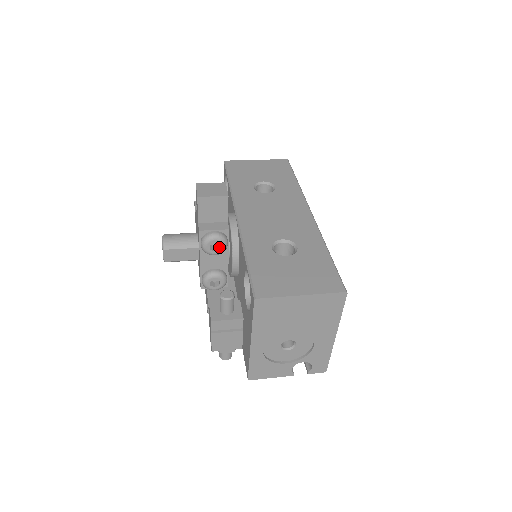
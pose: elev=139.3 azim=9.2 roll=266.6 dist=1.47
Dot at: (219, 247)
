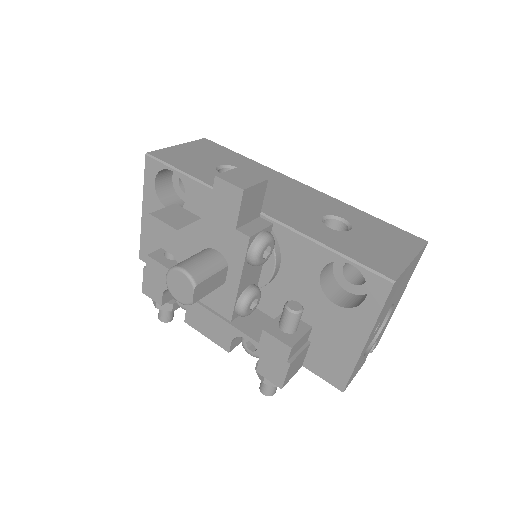
Dot at: (266, 252)
